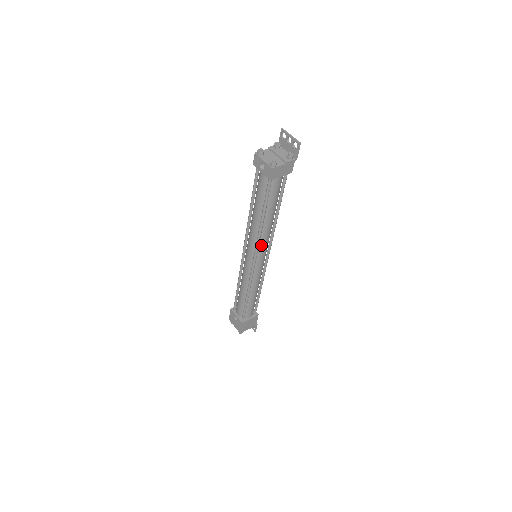
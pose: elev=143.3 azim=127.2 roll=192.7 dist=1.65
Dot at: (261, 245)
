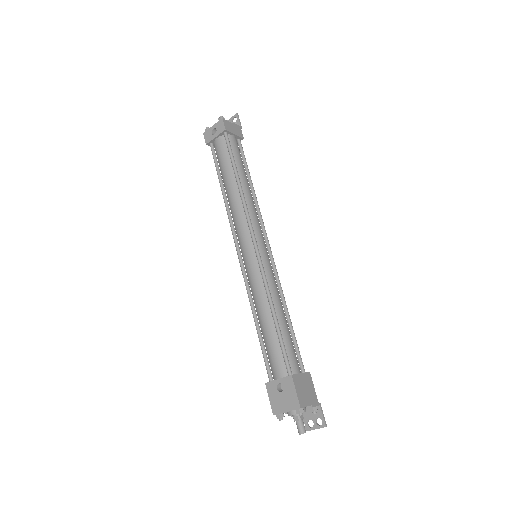
Dot at: (252, 220)
